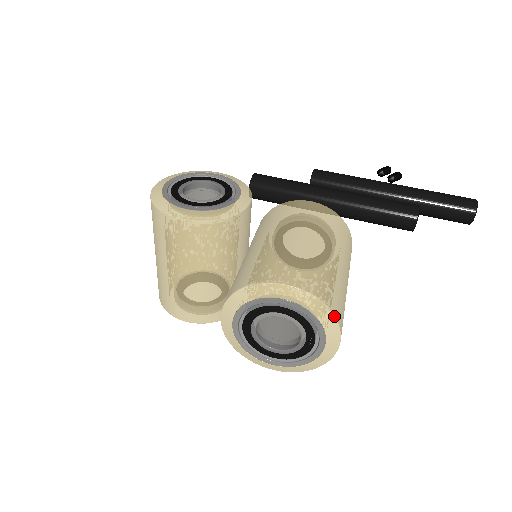
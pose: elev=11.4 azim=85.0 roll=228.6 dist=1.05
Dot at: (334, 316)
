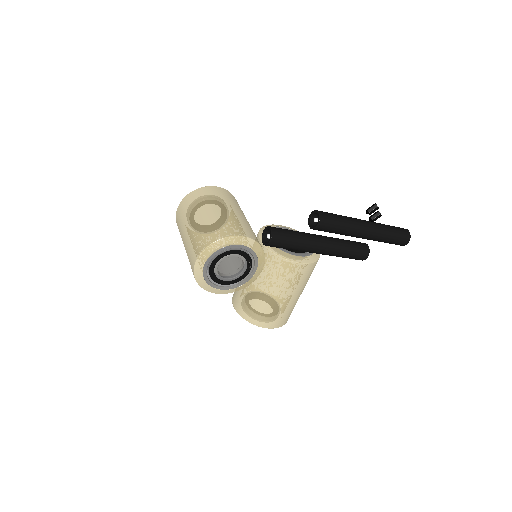
Dot at: occluded
